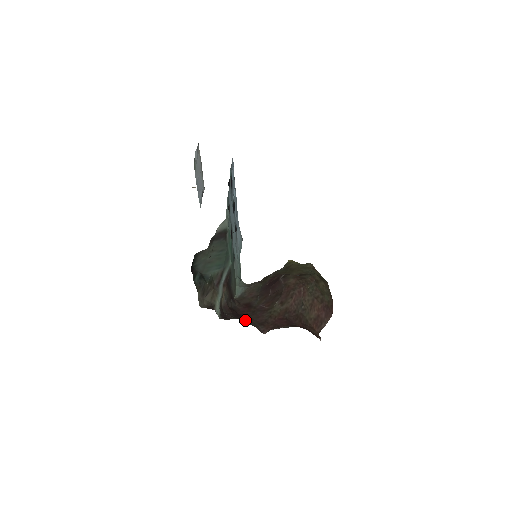
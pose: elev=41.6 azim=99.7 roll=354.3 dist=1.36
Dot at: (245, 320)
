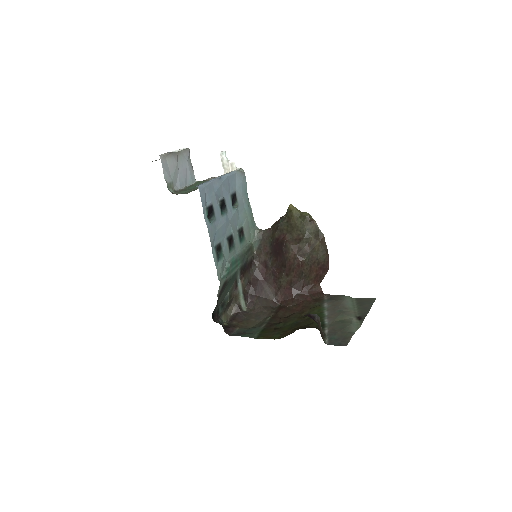
Dot at: (264, 292)
